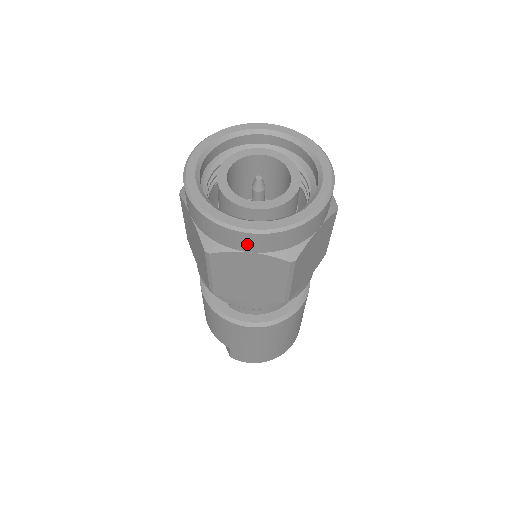
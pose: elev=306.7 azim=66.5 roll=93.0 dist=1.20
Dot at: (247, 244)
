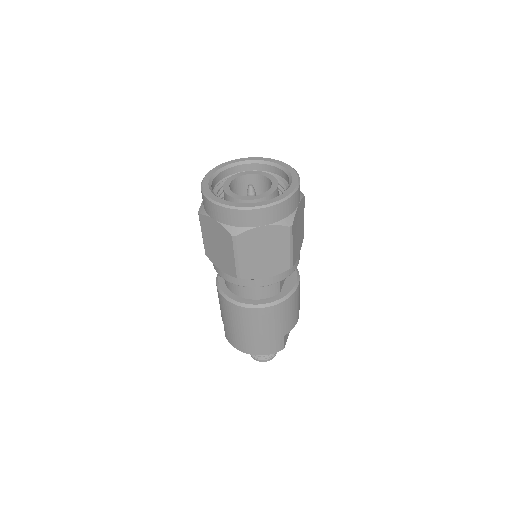
Dot at: (212, 211)
